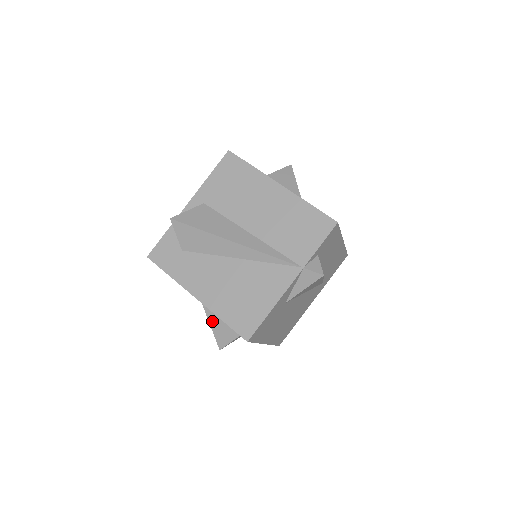
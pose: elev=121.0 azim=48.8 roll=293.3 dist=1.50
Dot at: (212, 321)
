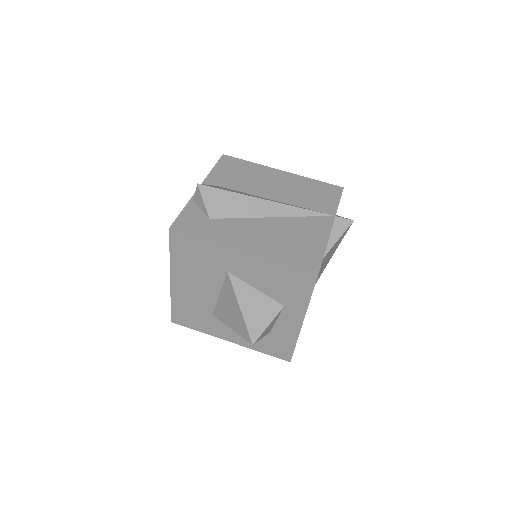
Dot at: (243, 304)
